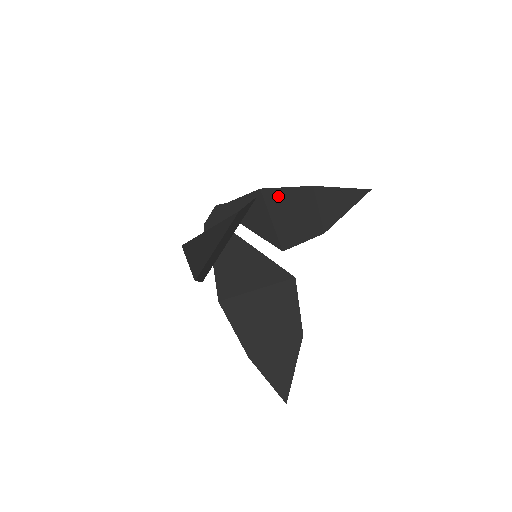
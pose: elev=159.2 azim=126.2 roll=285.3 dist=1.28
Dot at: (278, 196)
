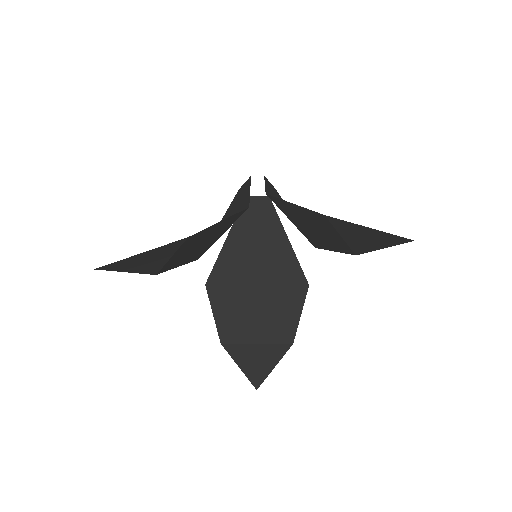
Dot at: (289, 207)
